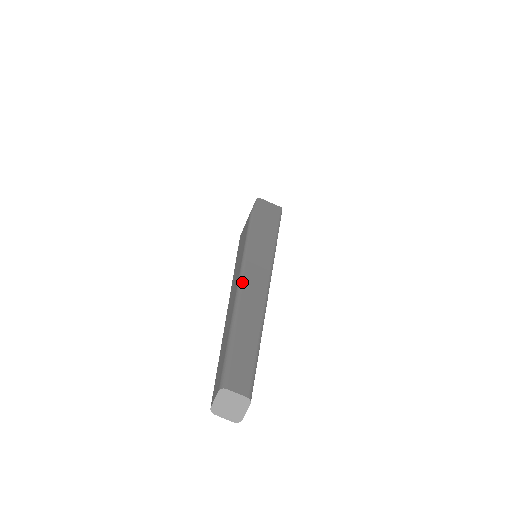
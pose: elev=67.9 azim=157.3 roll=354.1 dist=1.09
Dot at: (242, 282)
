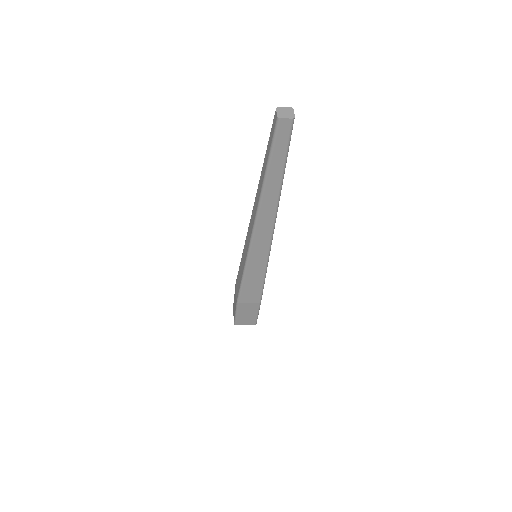
Dot at: occluded
